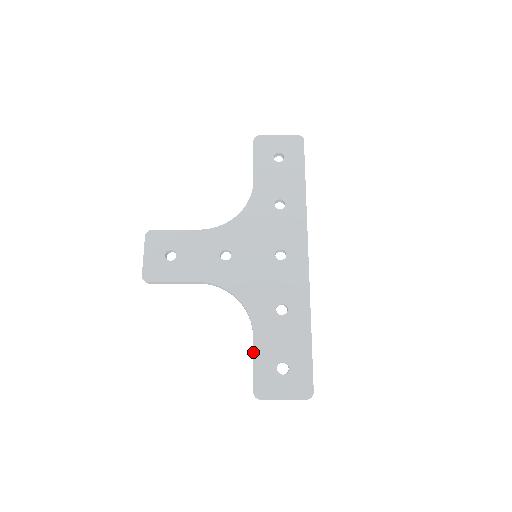
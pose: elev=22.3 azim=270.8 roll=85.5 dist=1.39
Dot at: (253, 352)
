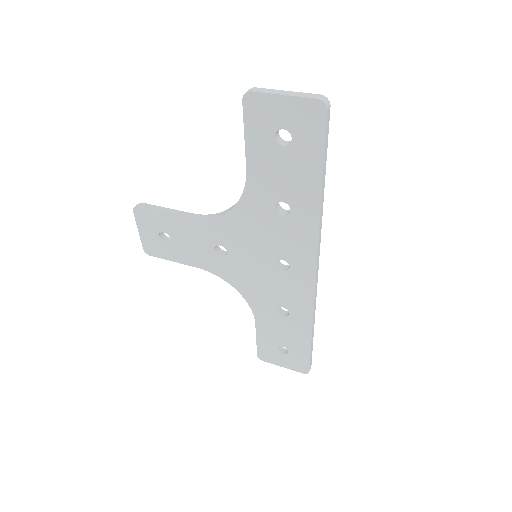
Dot at: (256, 333)
